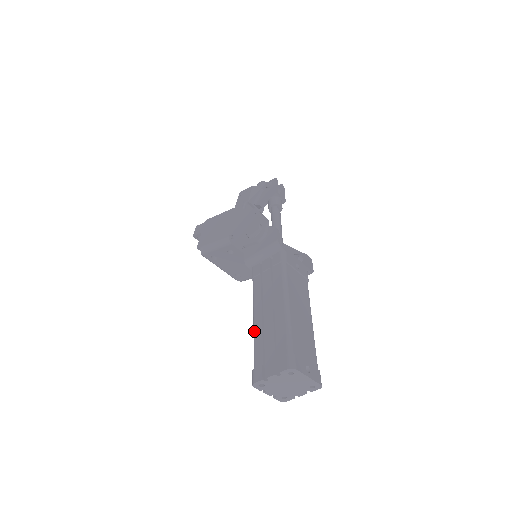
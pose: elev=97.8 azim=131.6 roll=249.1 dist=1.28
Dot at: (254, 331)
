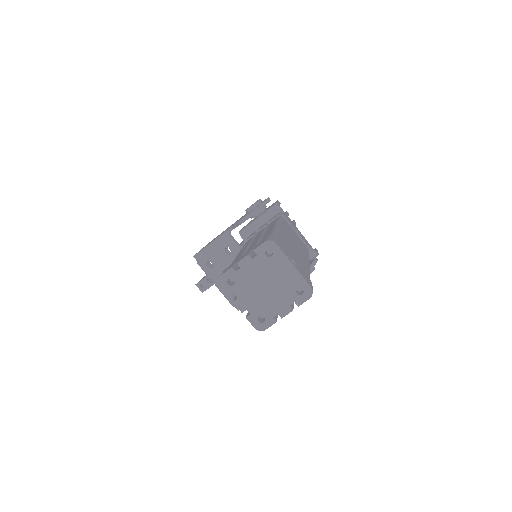
Dot at: (235, 258)
